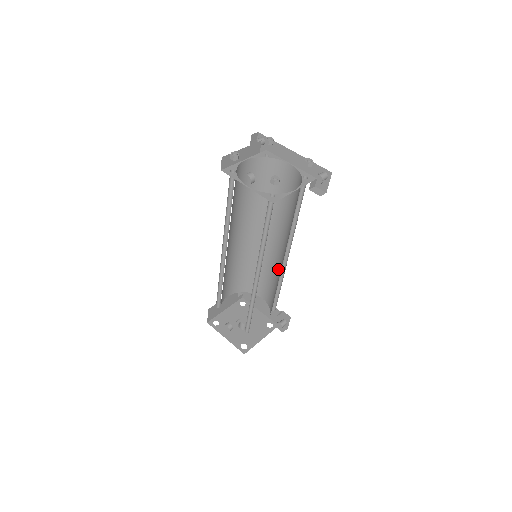
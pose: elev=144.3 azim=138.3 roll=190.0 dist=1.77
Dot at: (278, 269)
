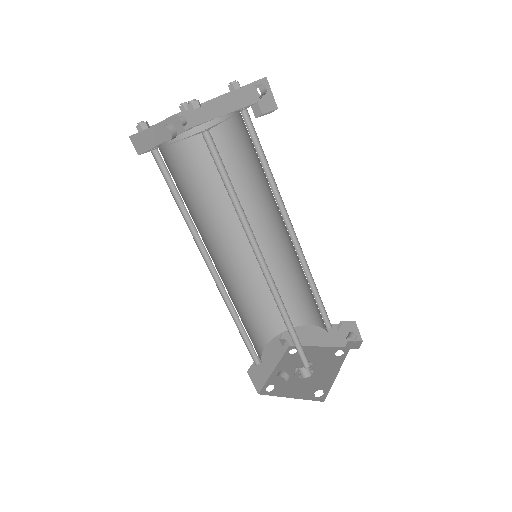
Dot at: (296, 263)
